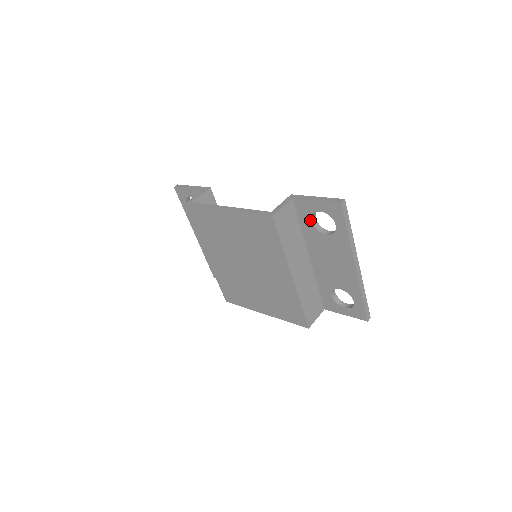
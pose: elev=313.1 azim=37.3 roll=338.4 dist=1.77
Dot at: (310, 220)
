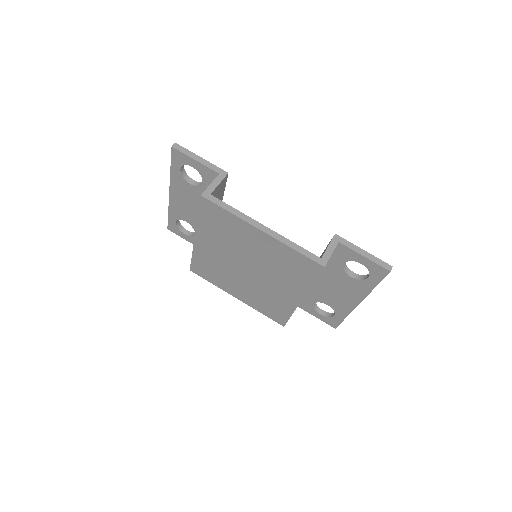
Dot at: (343, 262)
